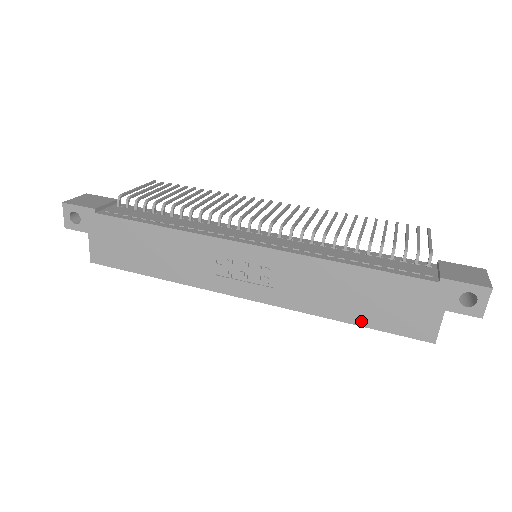
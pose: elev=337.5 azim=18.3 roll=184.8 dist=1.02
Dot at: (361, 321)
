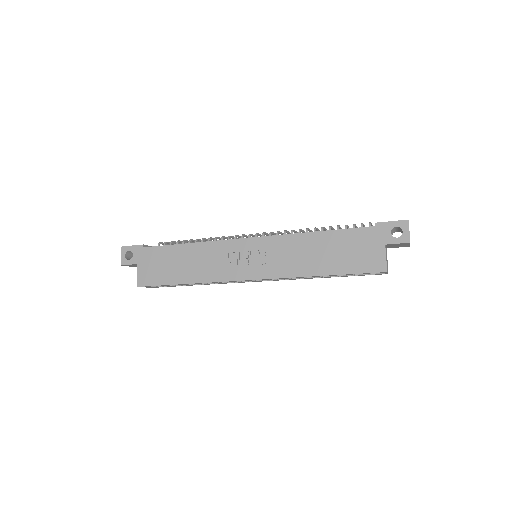
Dot at: (333, 271)
